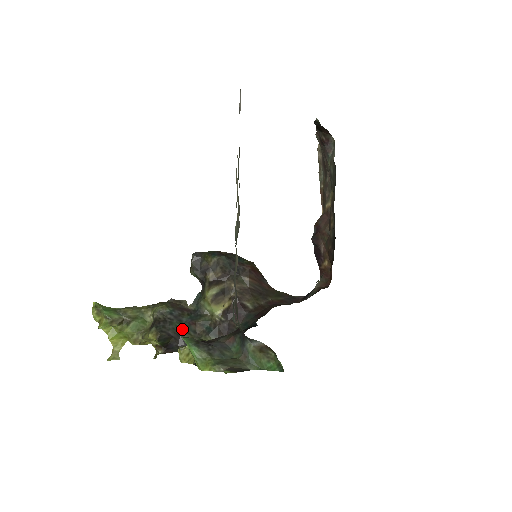
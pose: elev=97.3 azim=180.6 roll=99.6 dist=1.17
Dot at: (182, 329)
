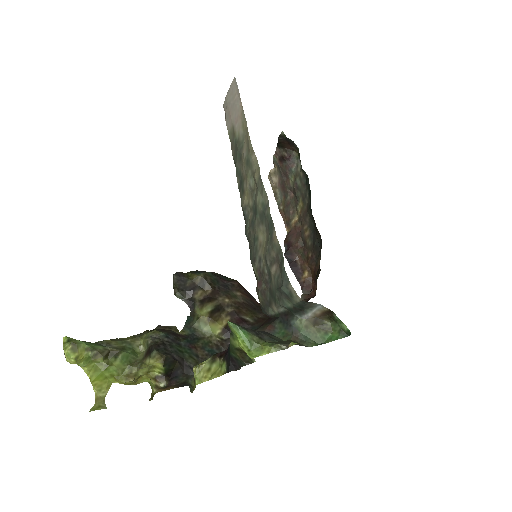
Dot at: (184, 353)
